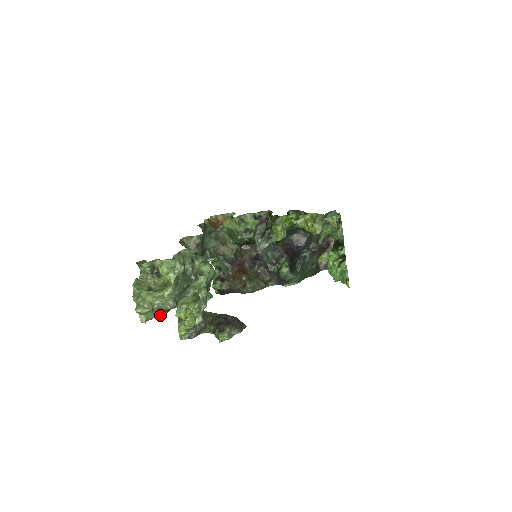
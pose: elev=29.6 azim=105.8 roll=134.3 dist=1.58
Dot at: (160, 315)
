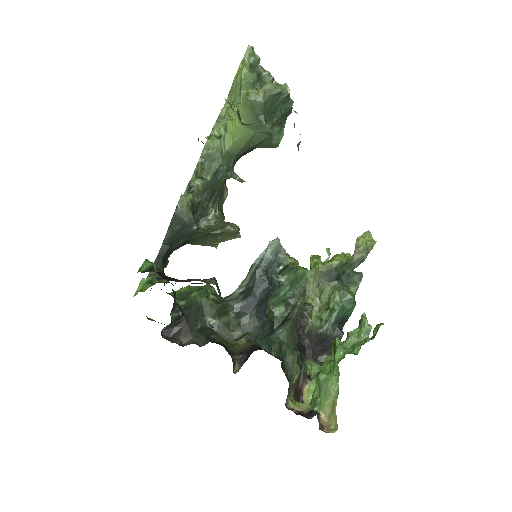
Dot at: (250, 69)
